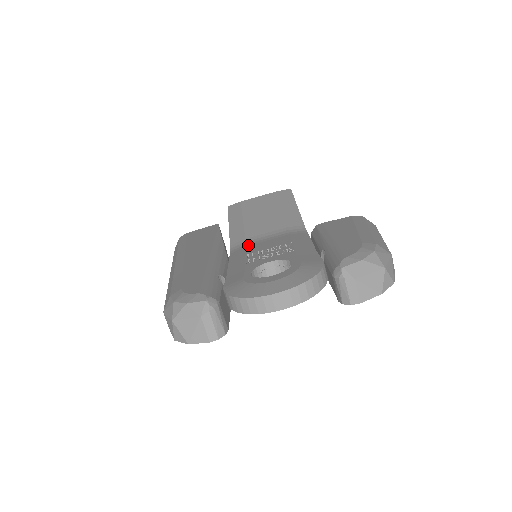
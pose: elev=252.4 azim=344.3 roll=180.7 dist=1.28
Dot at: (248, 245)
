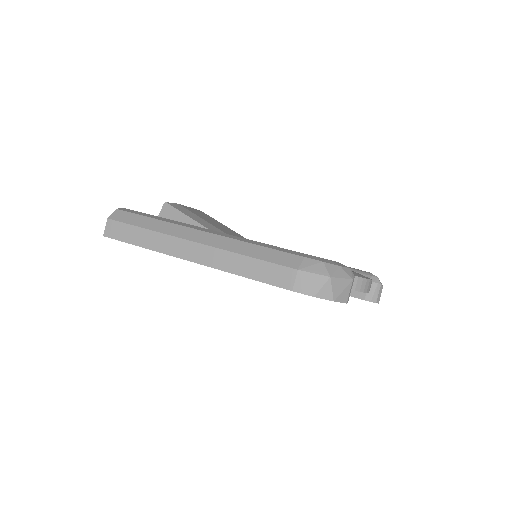
Dot at: occluded
